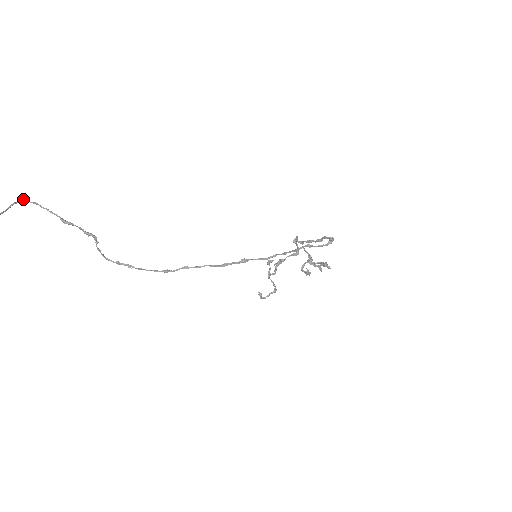
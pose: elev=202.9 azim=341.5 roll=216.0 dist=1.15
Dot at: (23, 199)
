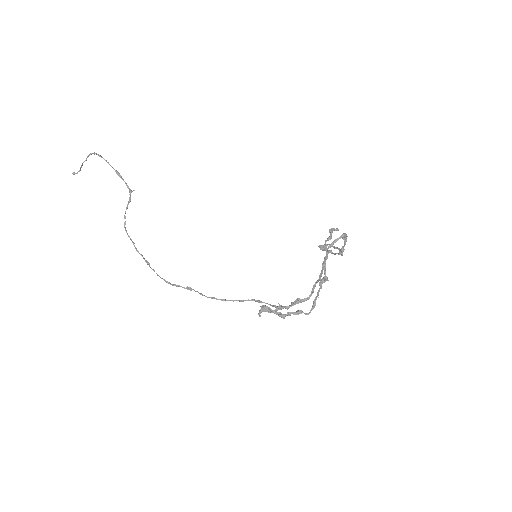
Dot at: (92, 153)
